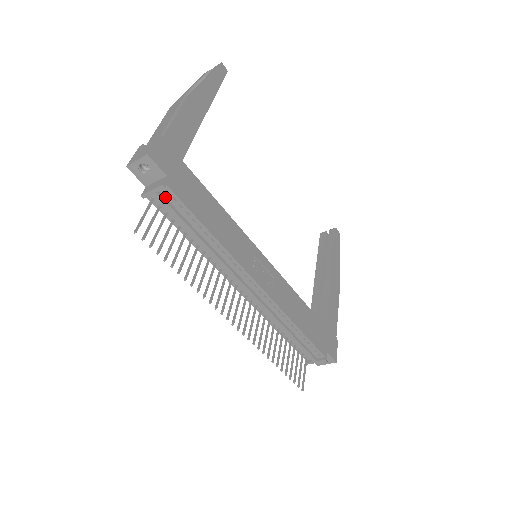
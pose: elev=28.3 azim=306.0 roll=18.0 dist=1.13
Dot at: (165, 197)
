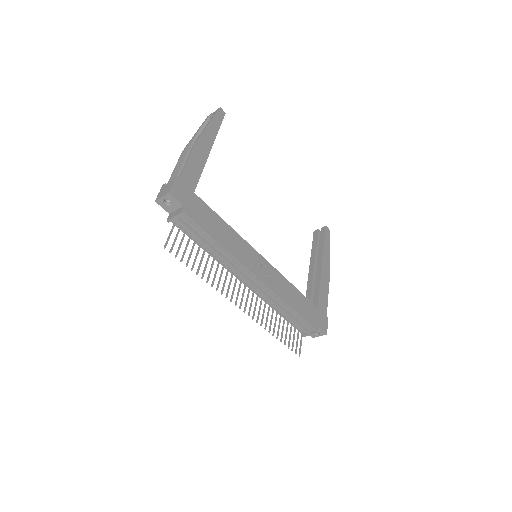
Dot at: (184, 221)
